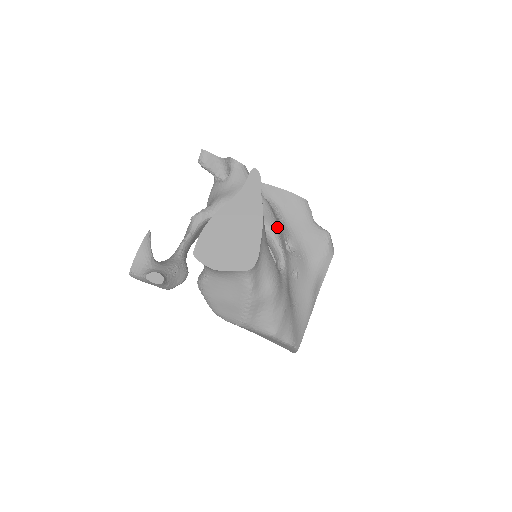
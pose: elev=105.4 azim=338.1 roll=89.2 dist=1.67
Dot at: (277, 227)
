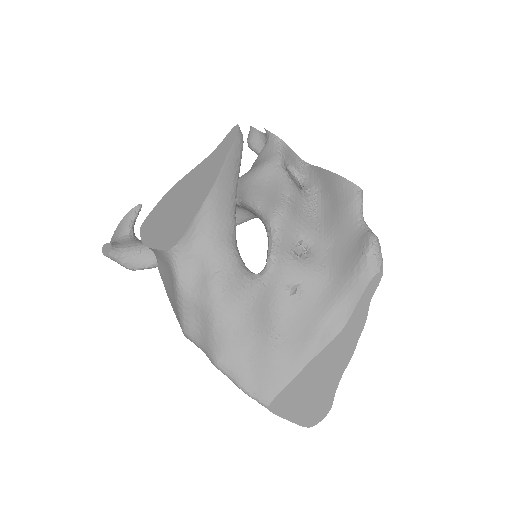
Dot at: (282, 216)
